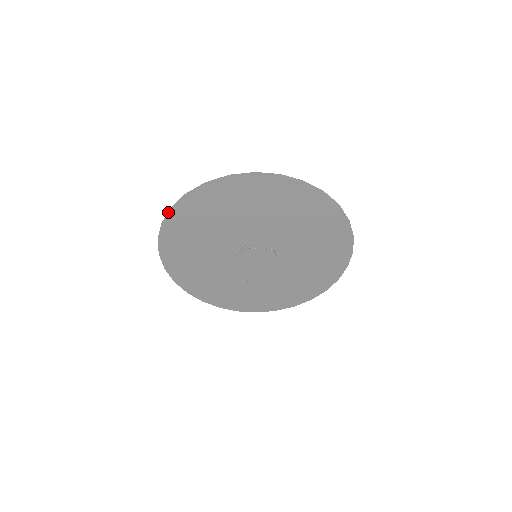
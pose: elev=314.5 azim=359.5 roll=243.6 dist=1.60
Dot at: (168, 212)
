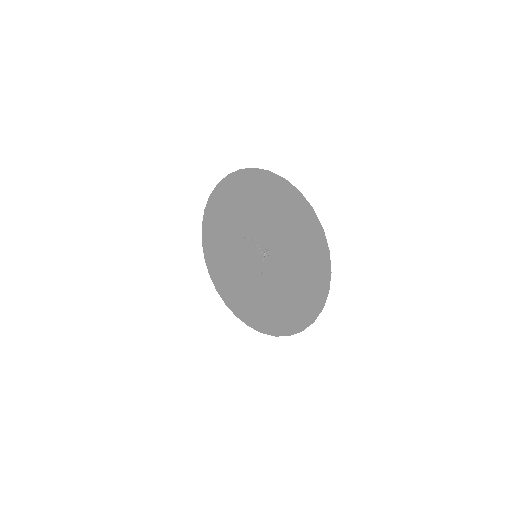
Dot at: (204, 215)
